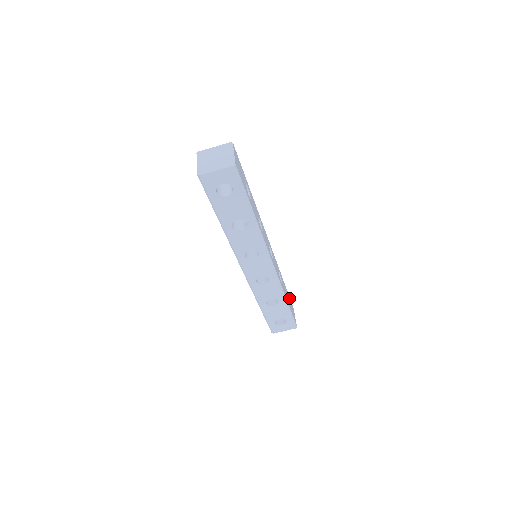
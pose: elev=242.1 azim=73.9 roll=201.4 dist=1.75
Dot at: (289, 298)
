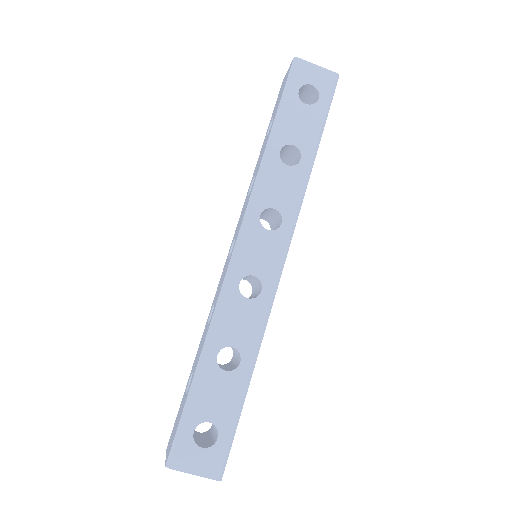
Dot at: occluded
